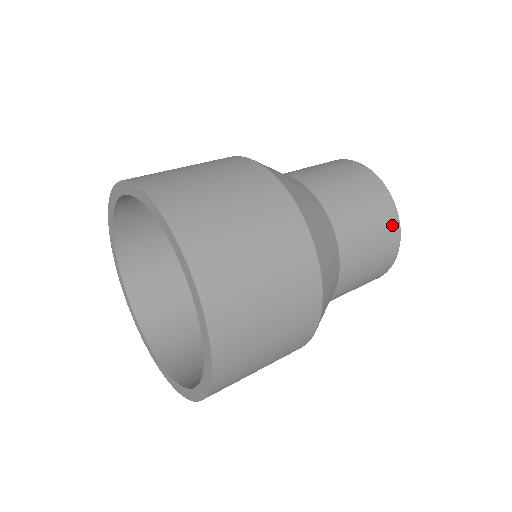
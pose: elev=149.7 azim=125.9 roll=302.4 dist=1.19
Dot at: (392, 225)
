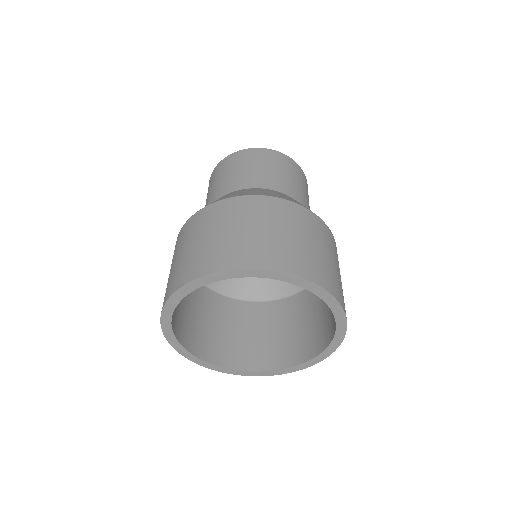
Dot at: (294, 166)
